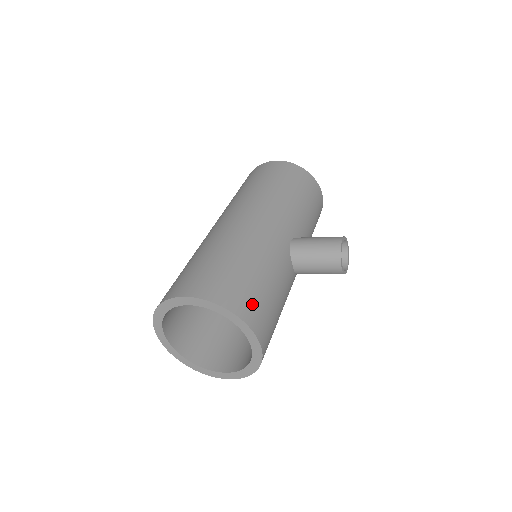
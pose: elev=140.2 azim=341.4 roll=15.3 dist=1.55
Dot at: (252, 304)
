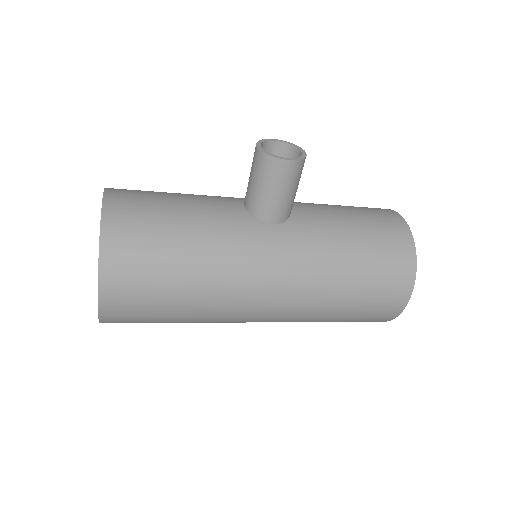
Dot at: occluded
